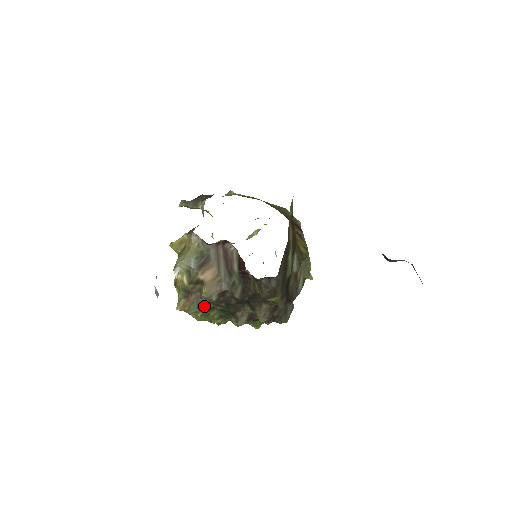
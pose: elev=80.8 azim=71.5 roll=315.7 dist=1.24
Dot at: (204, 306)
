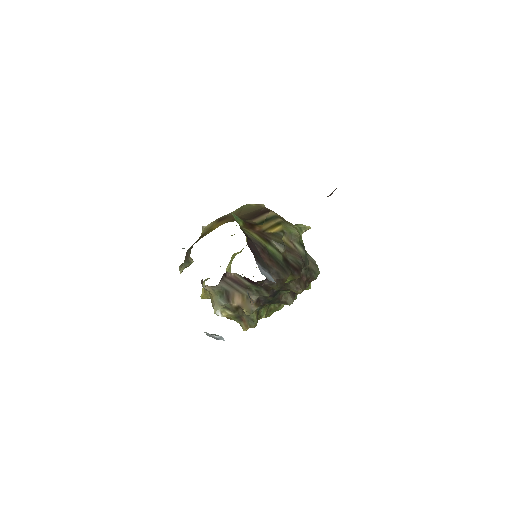
Dot at: (257, 316)
